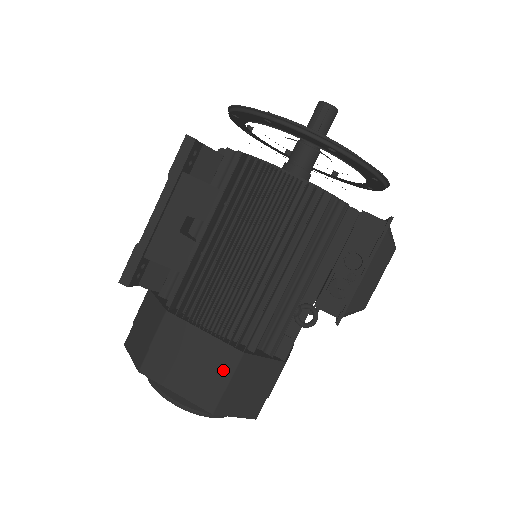
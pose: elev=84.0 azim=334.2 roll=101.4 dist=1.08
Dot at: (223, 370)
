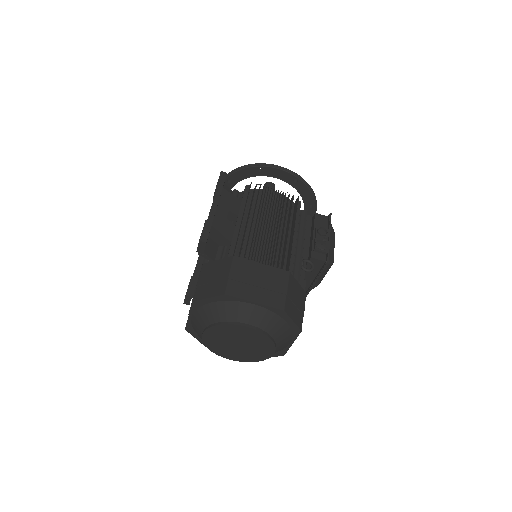
Dot at: (281, 283)
